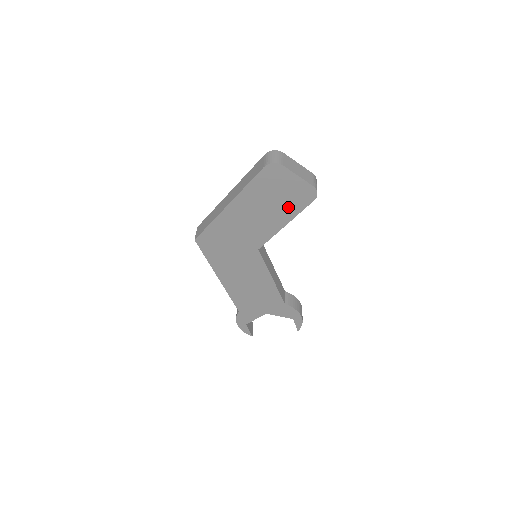
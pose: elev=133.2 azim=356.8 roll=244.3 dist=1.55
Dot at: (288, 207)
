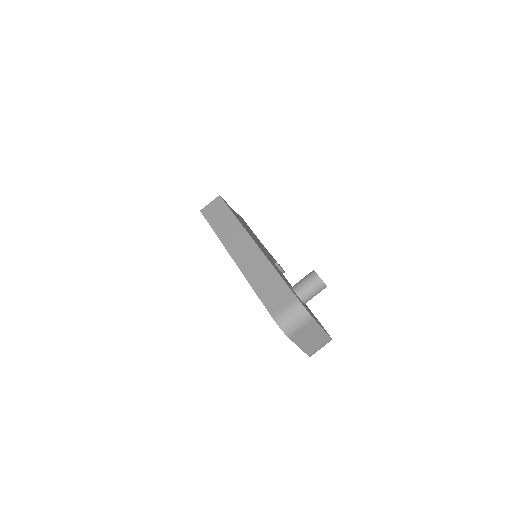
Dot at: occluded
